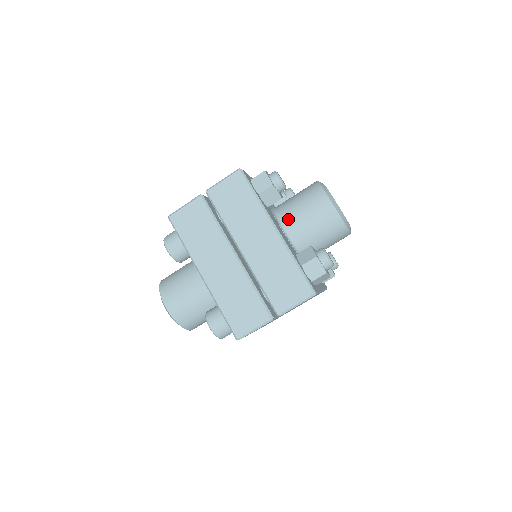
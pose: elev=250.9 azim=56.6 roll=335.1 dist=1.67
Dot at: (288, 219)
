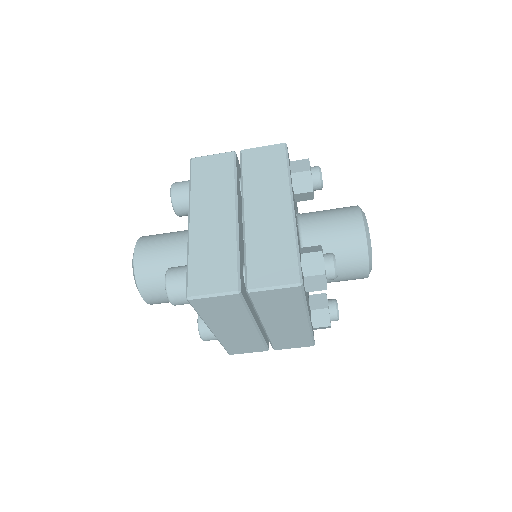
Dot at: occluded
